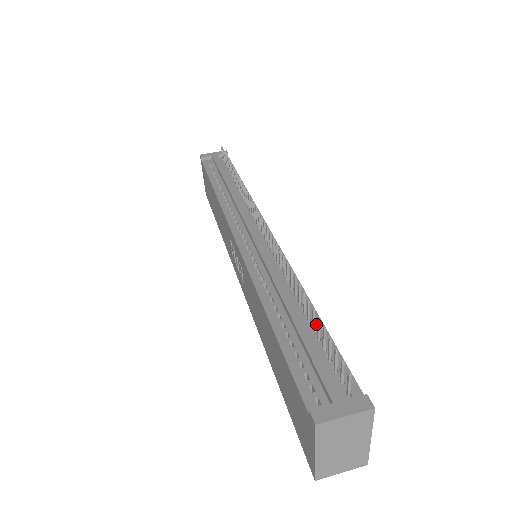
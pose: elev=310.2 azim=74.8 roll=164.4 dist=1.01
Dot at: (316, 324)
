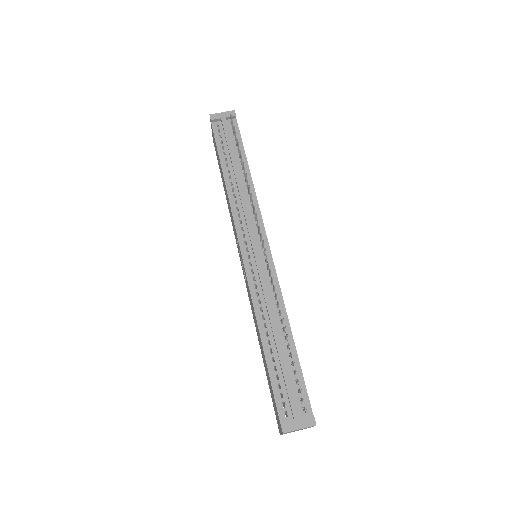
Dot at: (292, 352)
